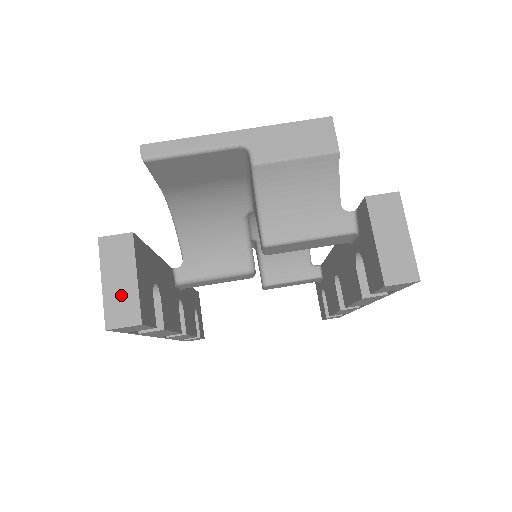
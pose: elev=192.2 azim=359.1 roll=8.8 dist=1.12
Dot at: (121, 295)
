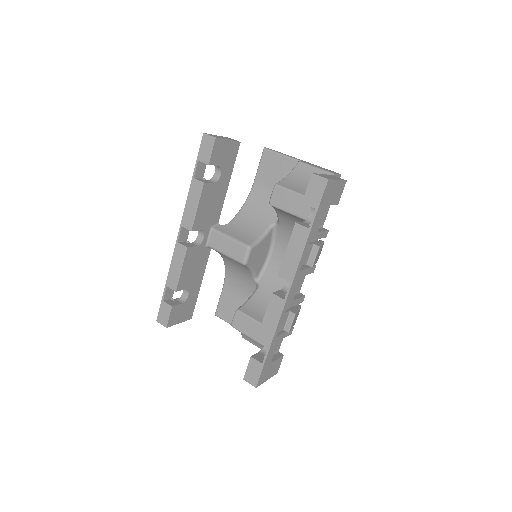
Dot at: (219, 137)
